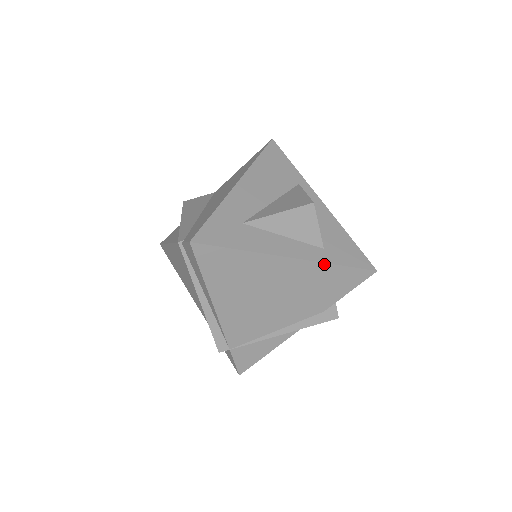
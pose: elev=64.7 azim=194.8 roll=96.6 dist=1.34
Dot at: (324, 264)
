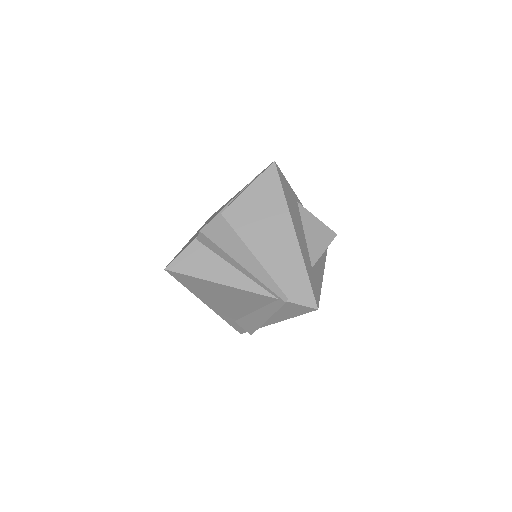
Dot at: occluded
